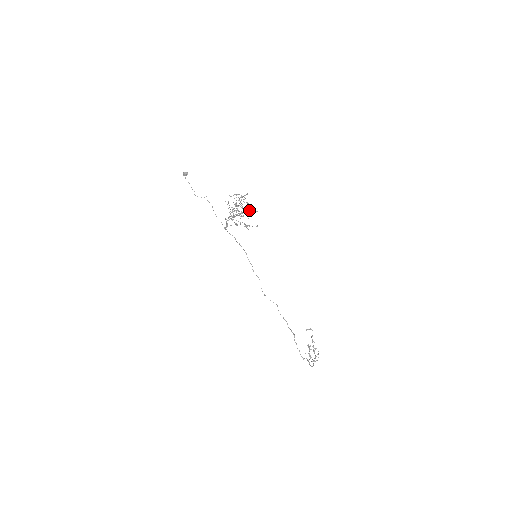
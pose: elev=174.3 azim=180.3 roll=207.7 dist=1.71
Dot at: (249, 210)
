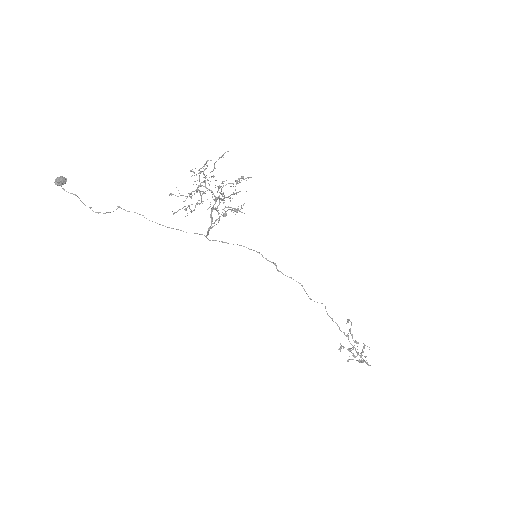
Dot at: (242, 177)
